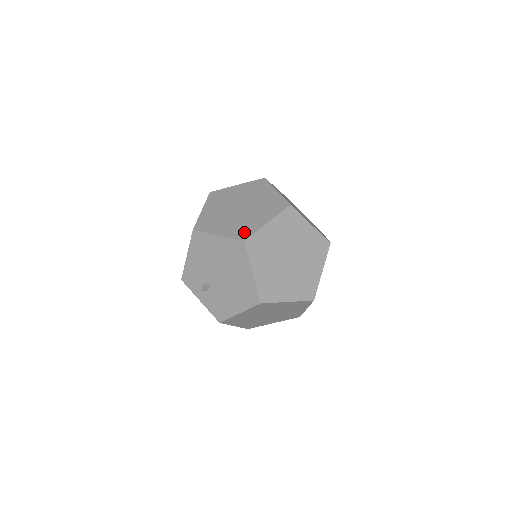
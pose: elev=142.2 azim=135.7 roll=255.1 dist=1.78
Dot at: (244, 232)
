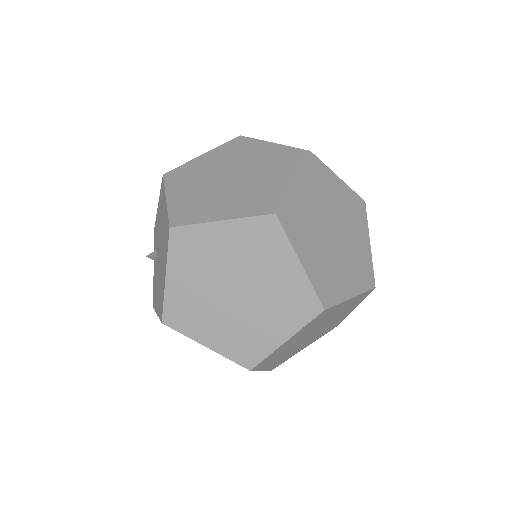
Dot at: (186, 214)
